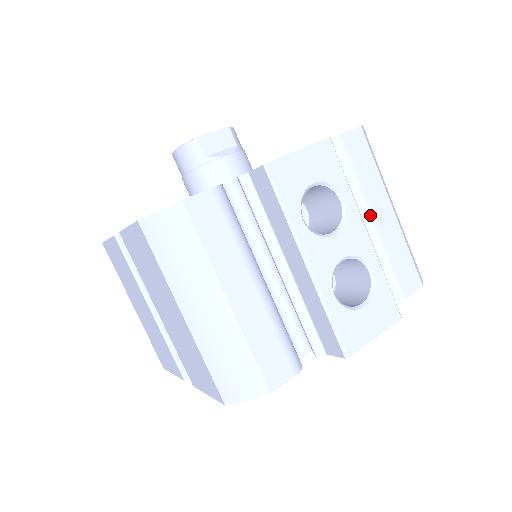
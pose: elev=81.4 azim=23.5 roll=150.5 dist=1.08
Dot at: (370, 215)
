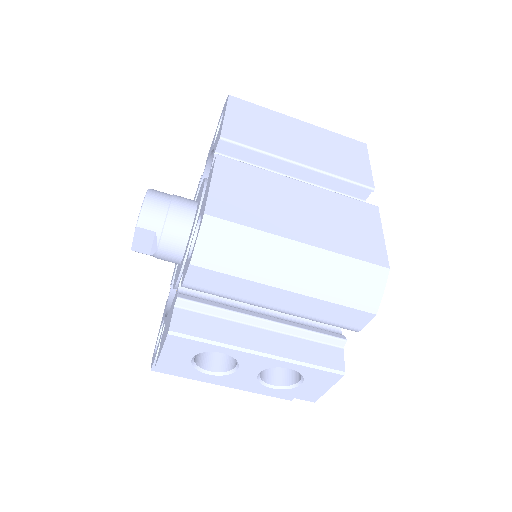
Dot at: (270, 308)
